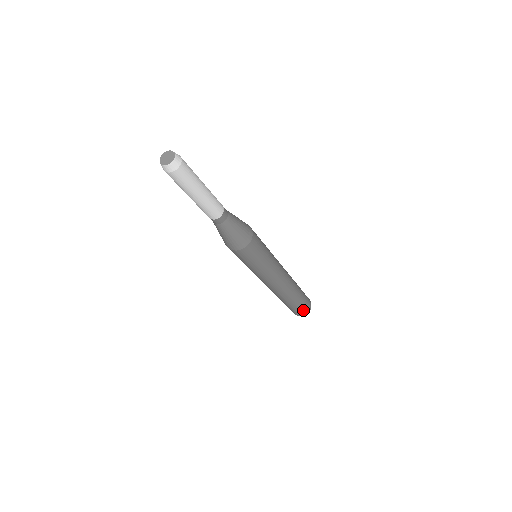
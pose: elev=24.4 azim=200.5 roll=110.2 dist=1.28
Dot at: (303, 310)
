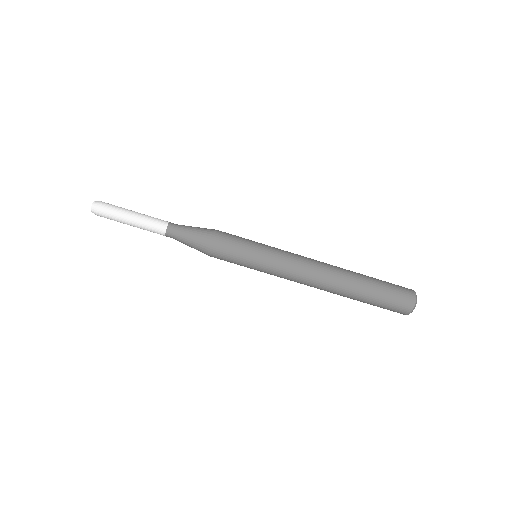
Dot at: (398, 304)
